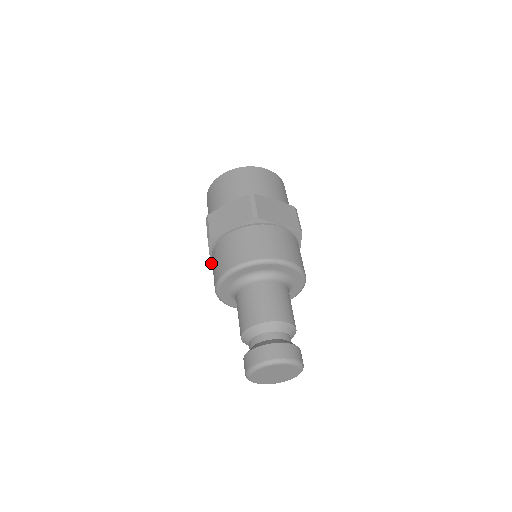
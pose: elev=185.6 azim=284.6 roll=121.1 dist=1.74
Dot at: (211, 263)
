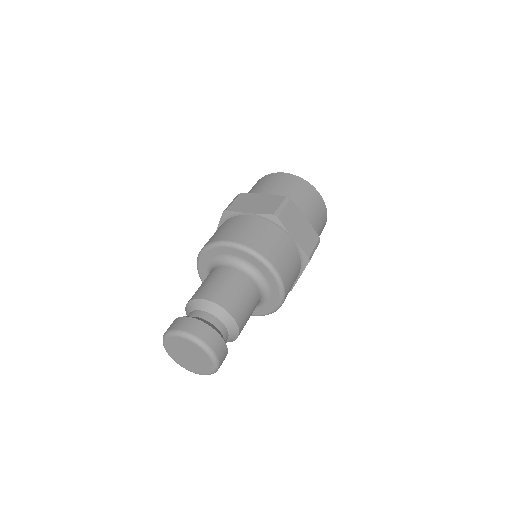
Dot at: occluded
